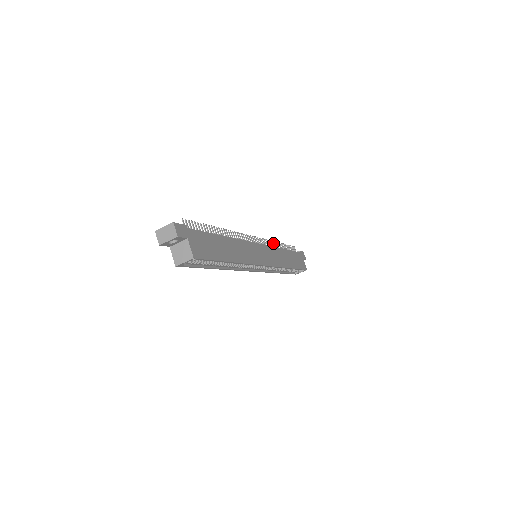
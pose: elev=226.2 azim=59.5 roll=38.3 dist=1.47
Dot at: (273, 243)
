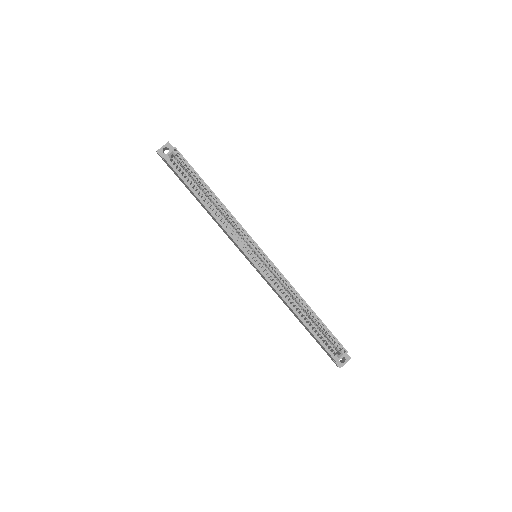
Dot at: occluded
